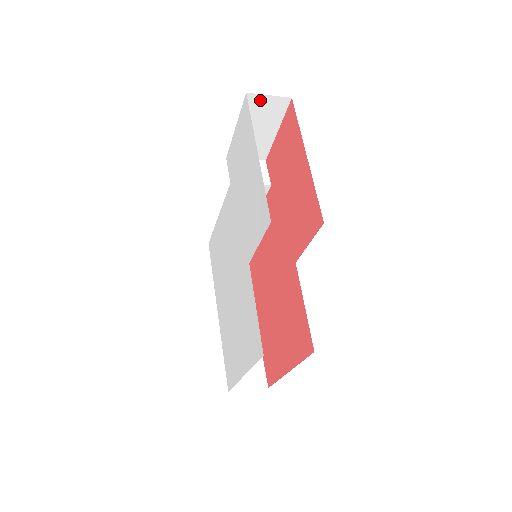
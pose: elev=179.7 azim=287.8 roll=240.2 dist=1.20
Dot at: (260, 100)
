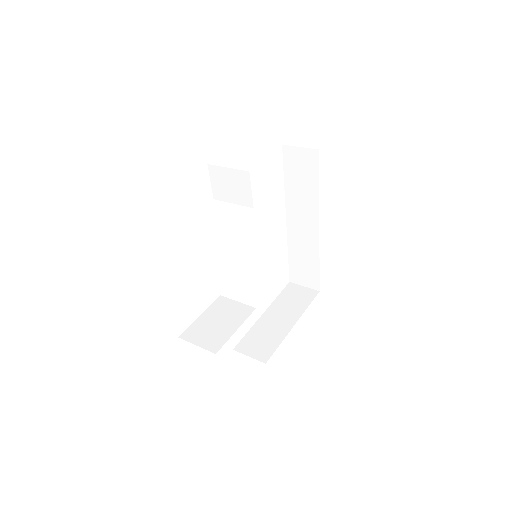
Dot at: occluded
